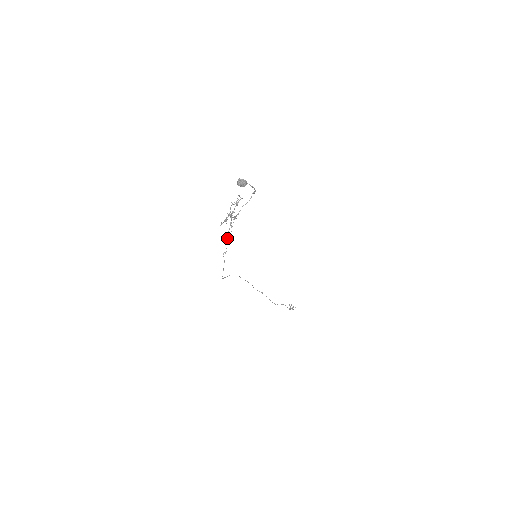
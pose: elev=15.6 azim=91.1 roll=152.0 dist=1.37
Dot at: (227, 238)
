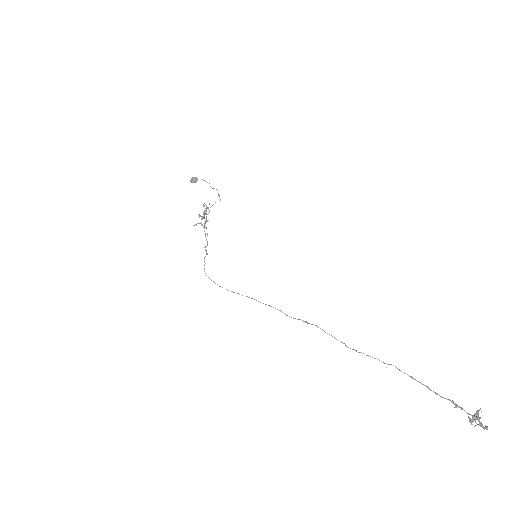
Dot at: (205, 236)
